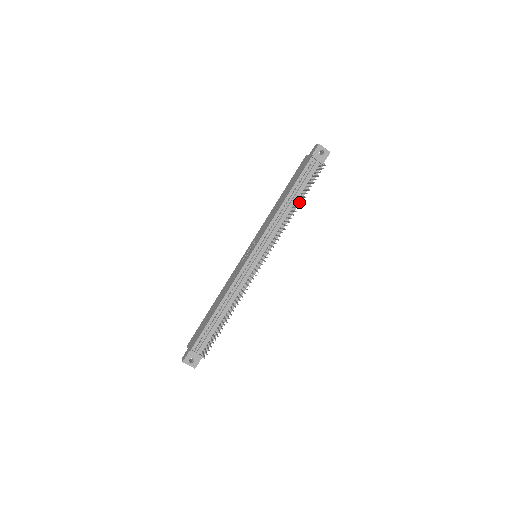
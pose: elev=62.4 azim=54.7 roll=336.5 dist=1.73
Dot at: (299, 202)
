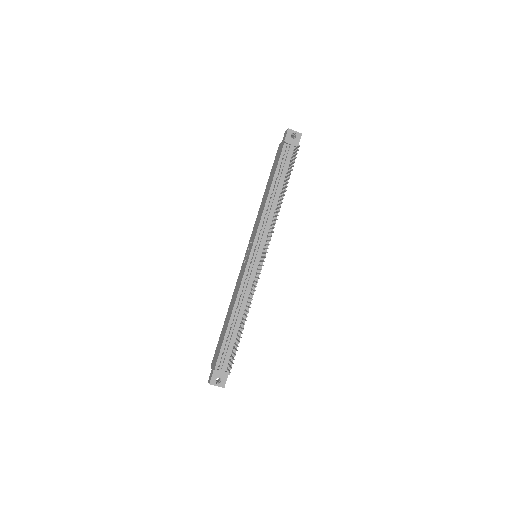
Dot at: occluded
